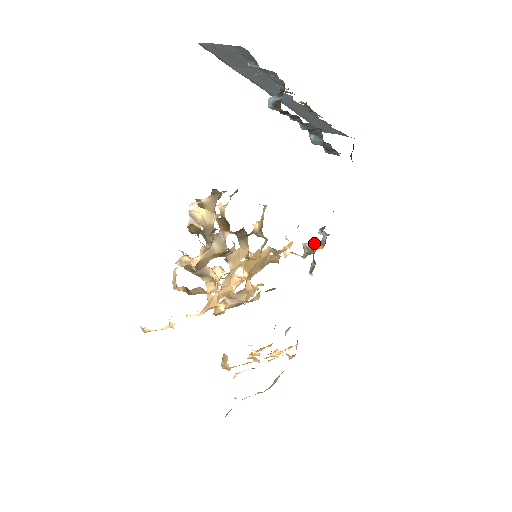
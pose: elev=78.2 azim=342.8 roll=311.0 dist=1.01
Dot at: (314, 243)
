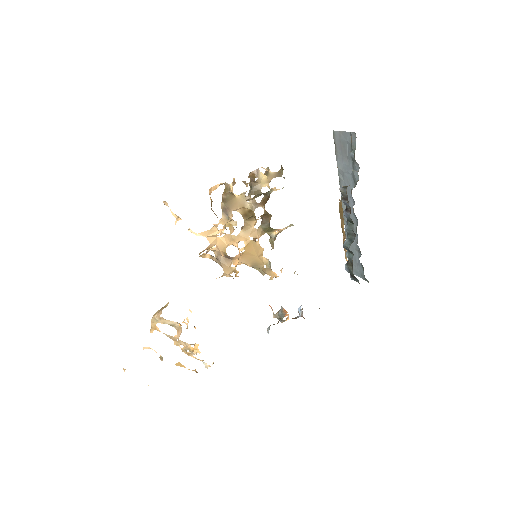
Dot at: occluded
